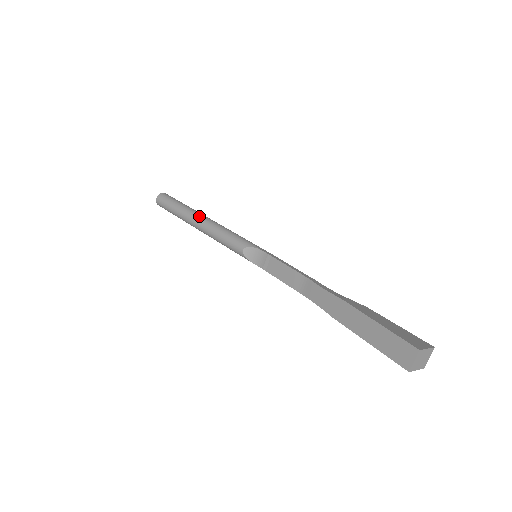
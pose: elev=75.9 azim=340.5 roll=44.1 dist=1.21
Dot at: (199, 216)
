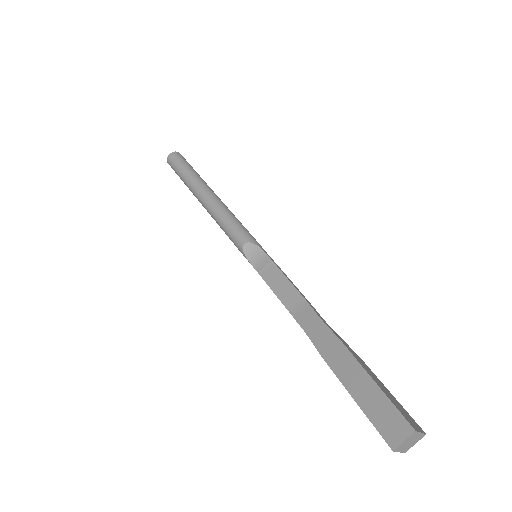
Dot at: (209, 190)
